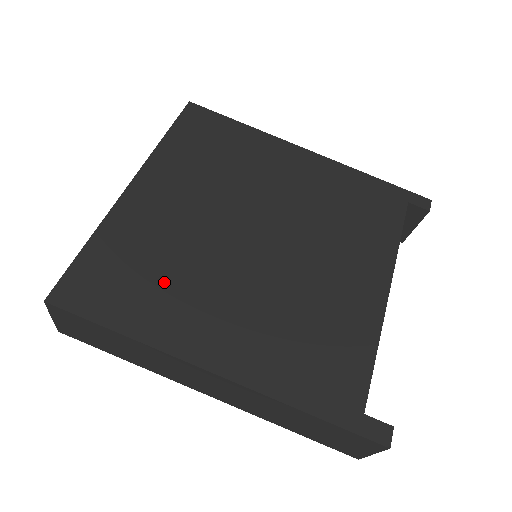
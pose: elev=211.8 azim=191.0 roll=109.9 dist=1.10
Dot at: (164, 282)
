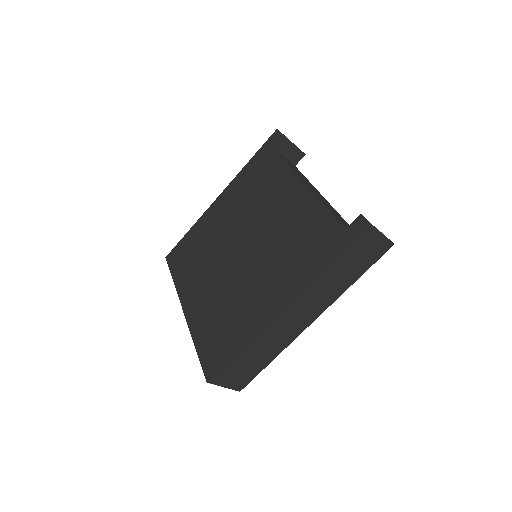
Dot at: (231, 315)
